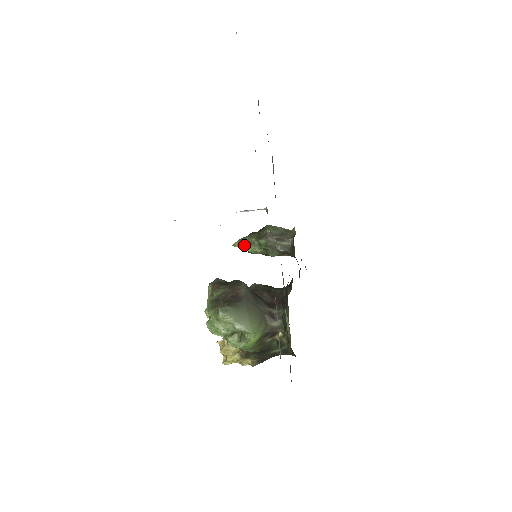
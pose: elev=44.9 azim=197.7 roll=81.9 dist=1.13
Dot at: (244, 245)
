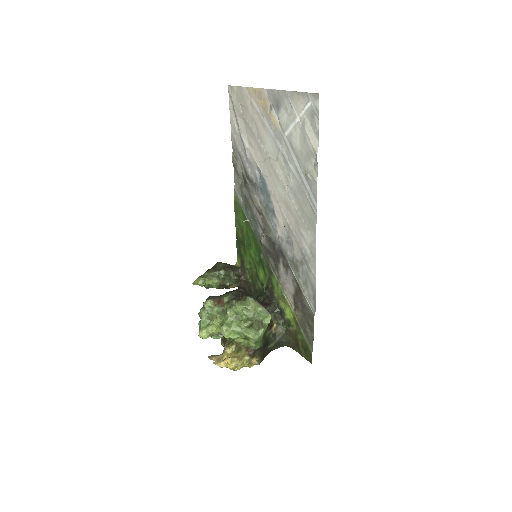
Dot at: (206, 279)
